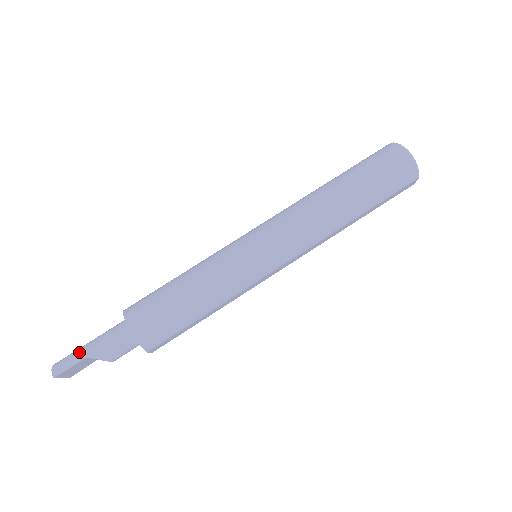
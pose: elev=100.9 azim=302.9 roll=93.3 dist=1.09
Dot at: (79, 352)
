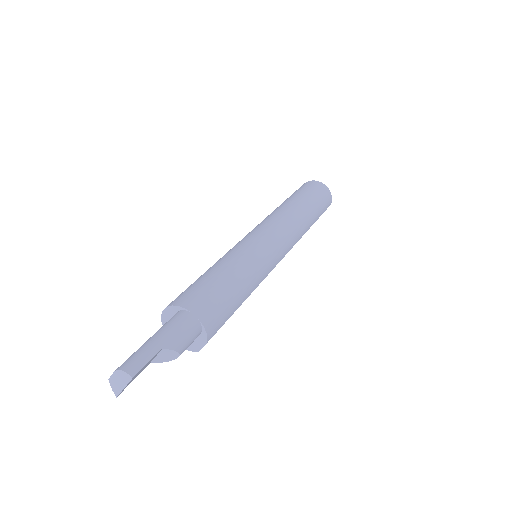
Dot at: (149, 346)
